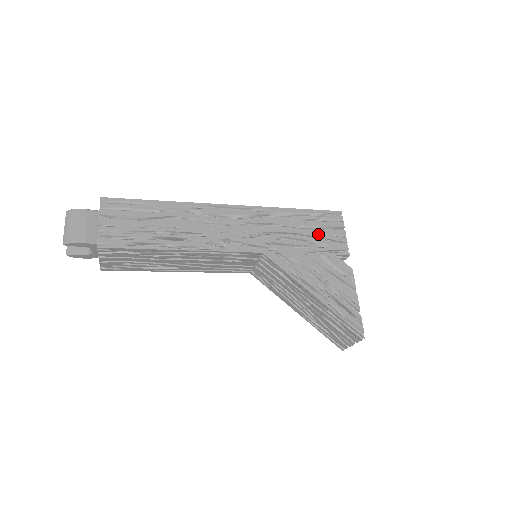
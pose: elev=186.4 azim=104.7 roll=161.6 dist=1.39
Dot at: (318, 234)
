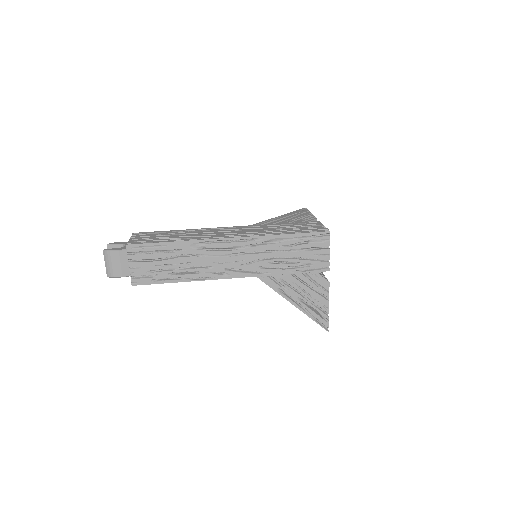
Dot at: (305, 255)
